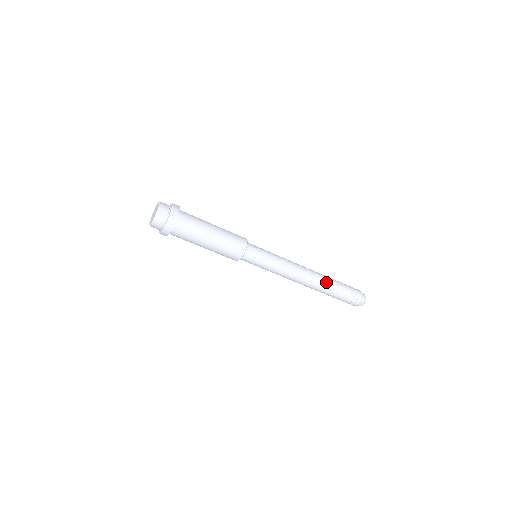
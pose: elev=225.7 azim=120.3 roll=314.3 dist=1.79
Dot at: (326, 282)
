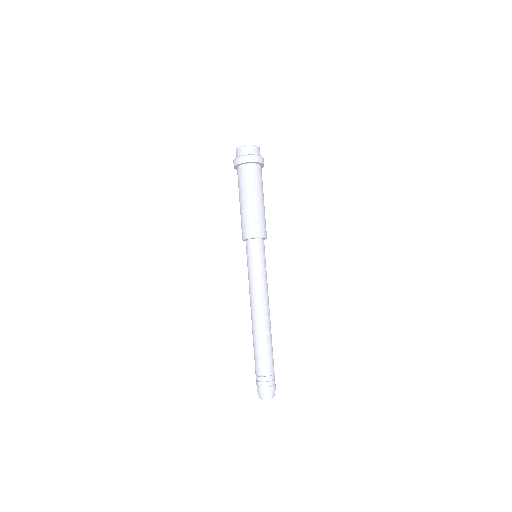
Dot at: (266, 339)
